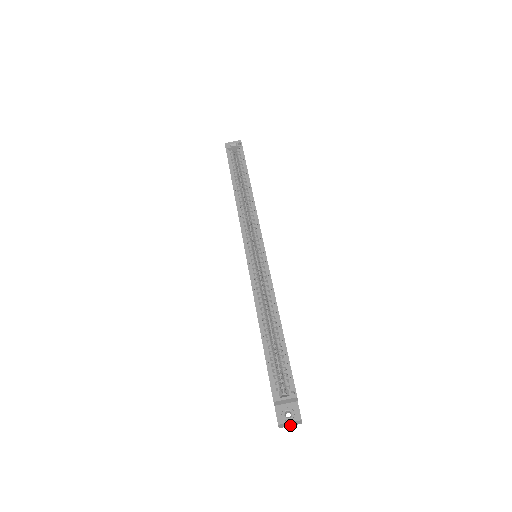
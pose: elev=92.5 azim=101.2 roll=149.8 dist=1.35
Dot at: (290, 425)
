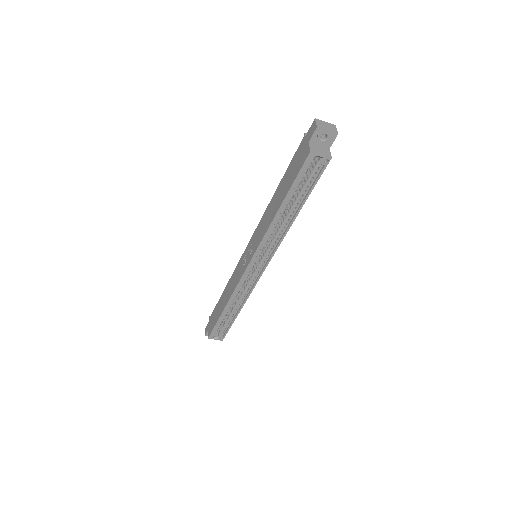
Dot at: occluded
